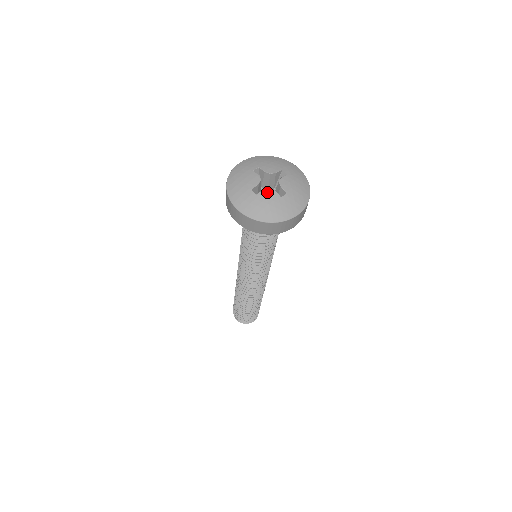
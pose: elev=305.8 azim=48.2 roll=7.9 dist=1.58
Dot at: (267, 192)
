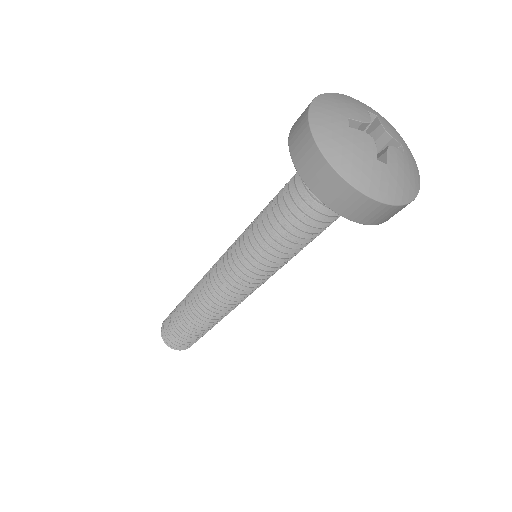
Dot at: (393, 154)
